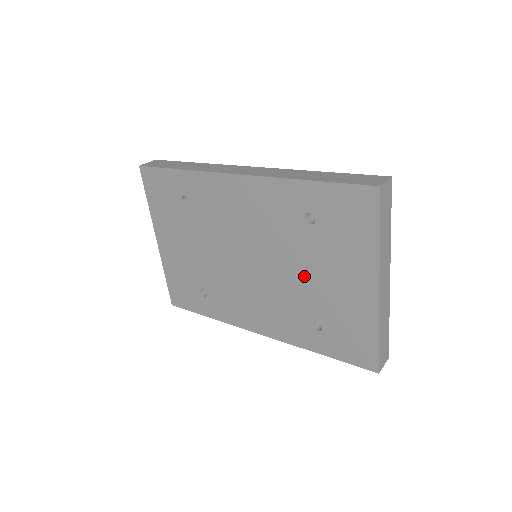
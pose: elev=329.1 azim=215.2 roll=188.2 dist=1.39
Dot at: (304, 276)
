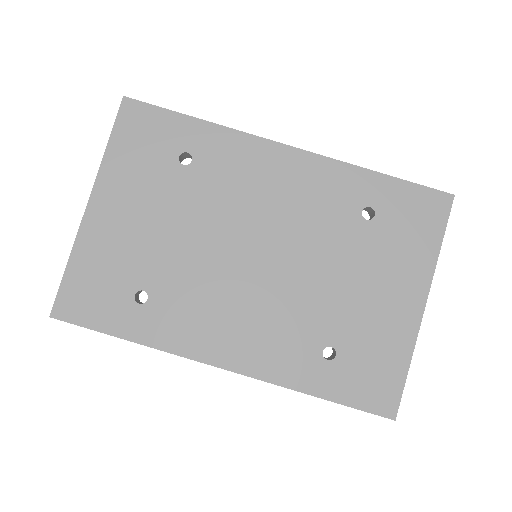
Dot at: (335, 282)
